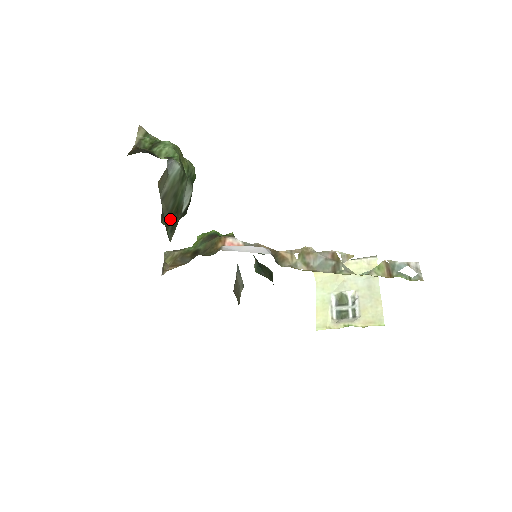
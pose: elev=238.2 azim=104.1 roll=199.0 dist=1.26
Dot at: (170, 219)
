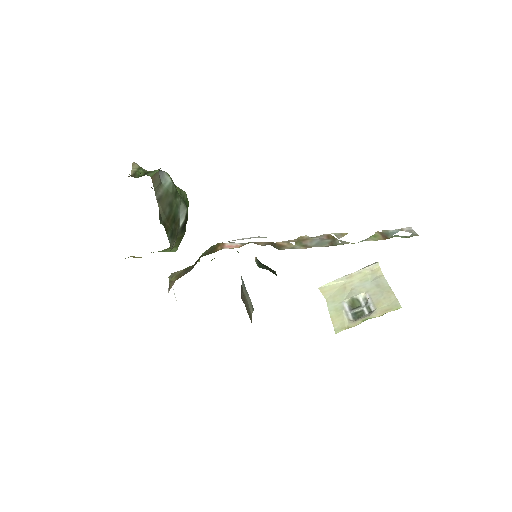
Dot at: (168, 225)
